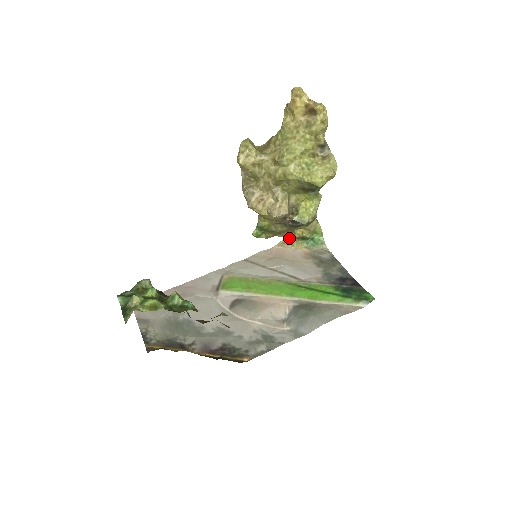
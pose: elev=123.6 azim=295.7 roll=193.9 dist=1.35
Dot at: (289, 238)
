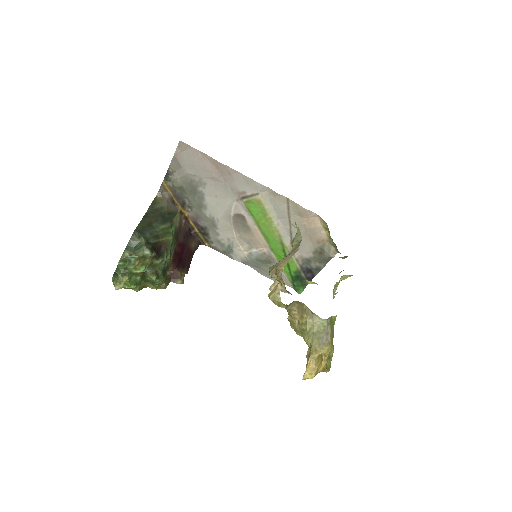
Dot at: occluded
